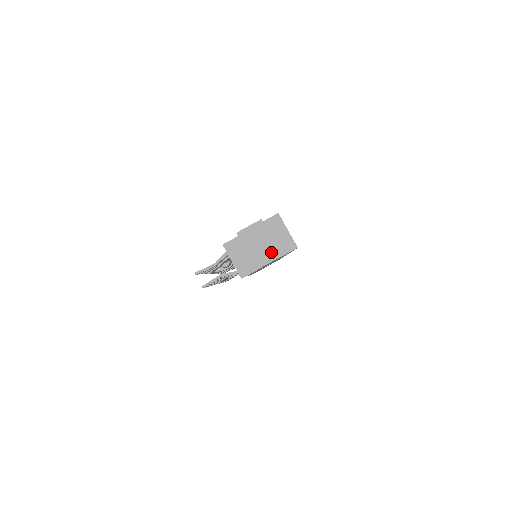
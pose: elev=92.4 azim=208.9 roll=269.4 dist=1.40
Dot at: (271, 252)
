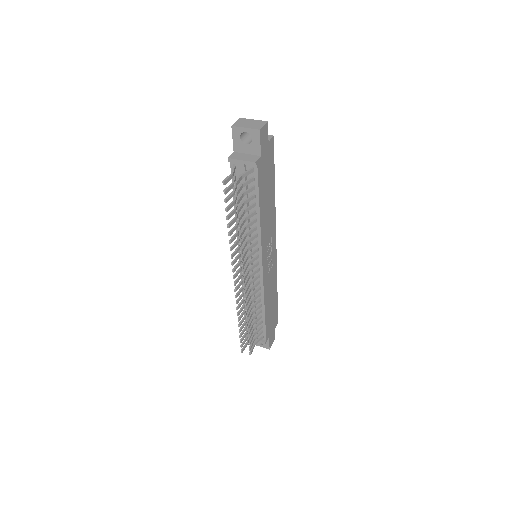
Dot at: (260, 123)
